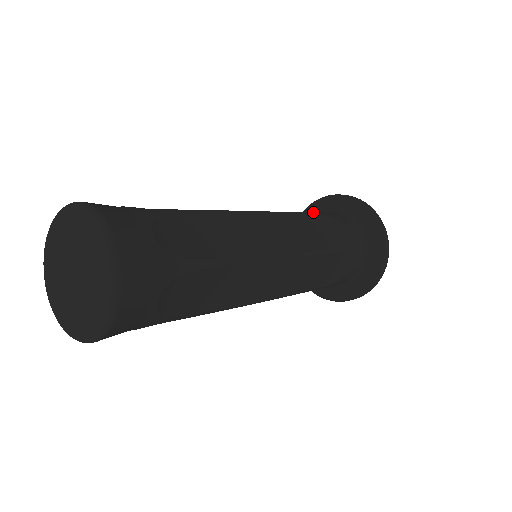
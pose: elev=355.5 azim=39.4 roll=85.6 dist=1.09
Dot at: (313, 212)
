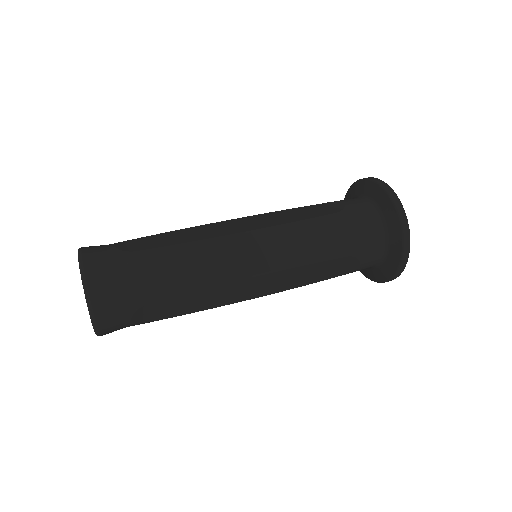
Dot at: (339, 203)
